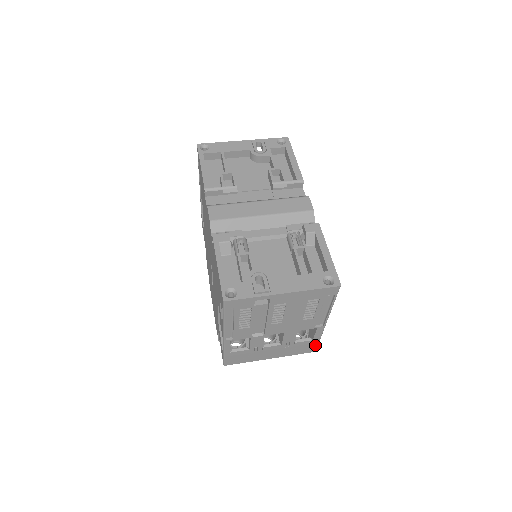
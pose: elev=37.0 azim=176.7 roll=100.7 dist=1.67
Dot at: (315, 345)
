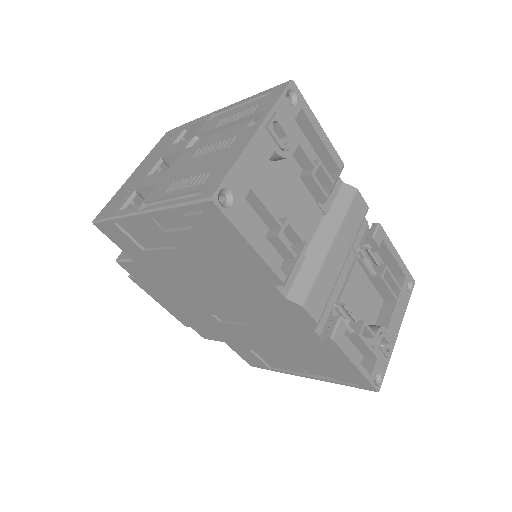
Dot at: occluded
